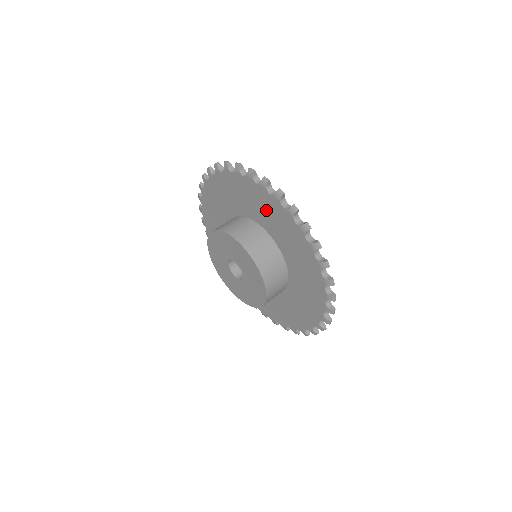
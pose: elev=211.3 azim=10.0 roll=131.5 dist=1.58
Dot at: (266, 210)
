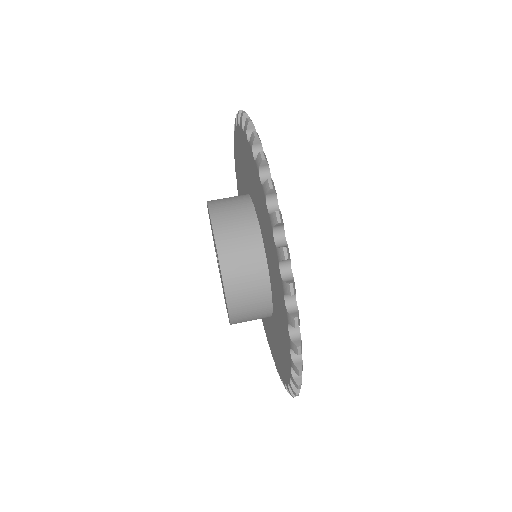
Dot at: (242, 158)
